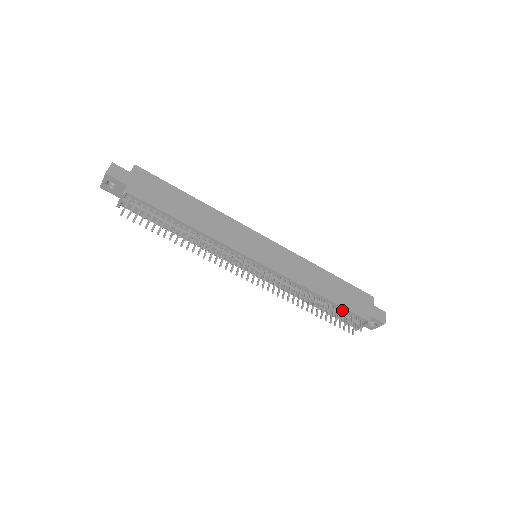
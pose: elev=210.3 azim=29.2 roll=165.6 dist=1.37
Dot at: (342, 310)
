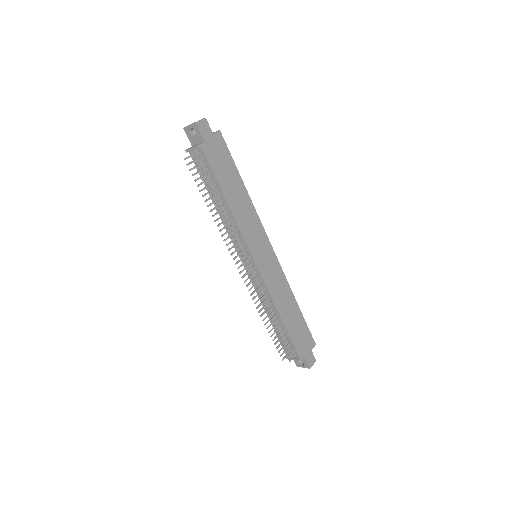
Dot at: (287, 337)
